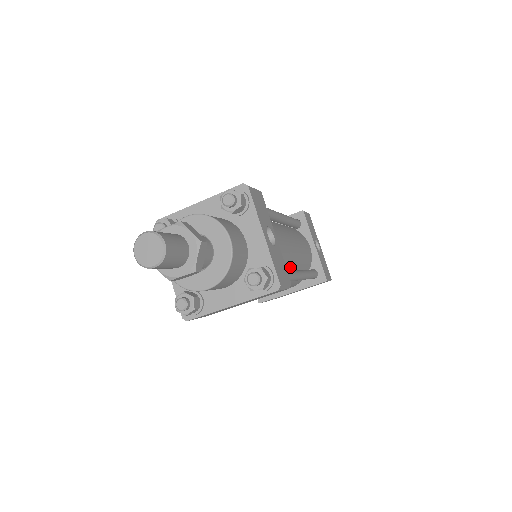
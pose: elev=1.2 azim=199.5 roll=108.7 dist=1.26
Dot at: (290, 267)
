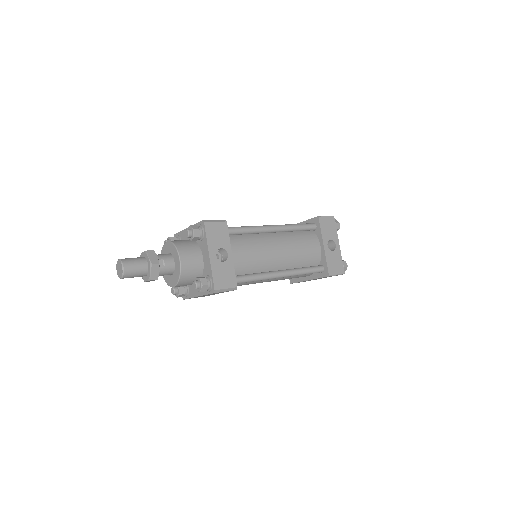
Dot at: (271, 268)
